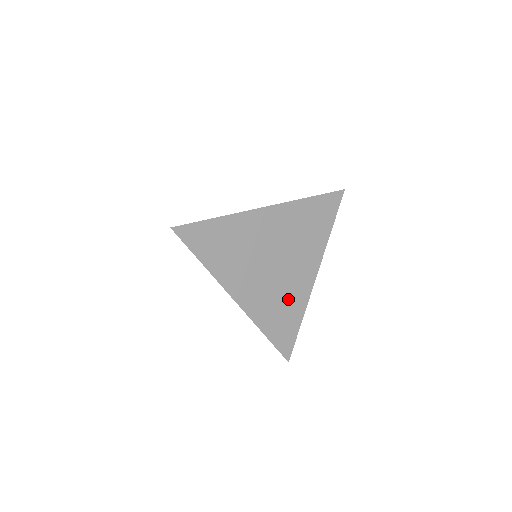
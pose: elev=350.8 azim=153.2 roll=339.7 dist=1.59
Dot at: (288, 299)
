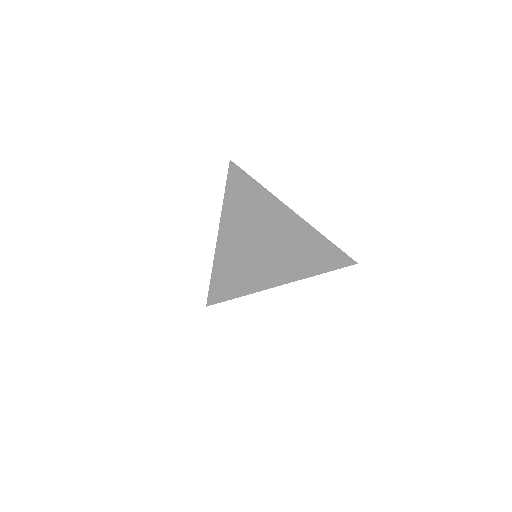
Dot at: (254, 269)
